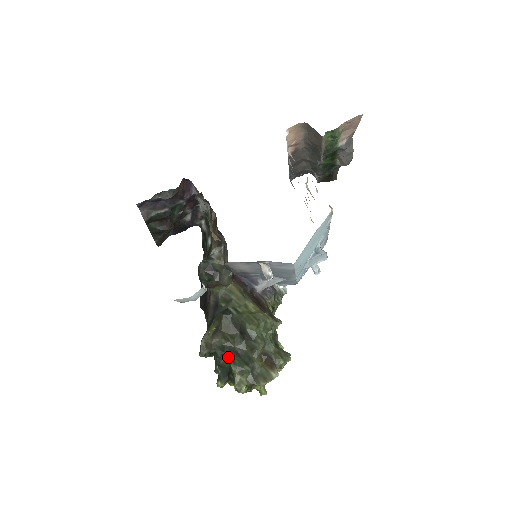
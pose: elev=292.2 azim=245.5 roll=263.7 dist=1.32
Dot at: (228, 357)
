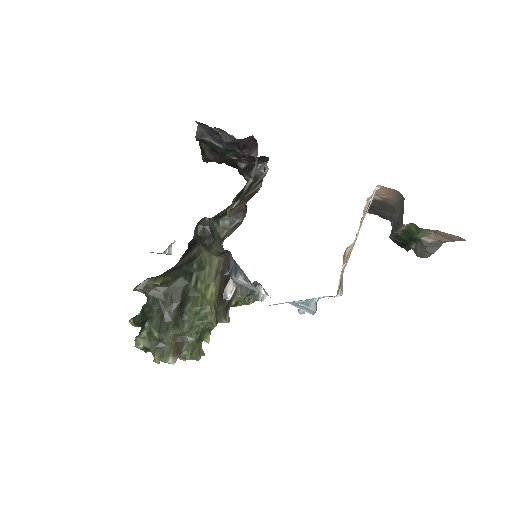
Dot at: (152, 312)
